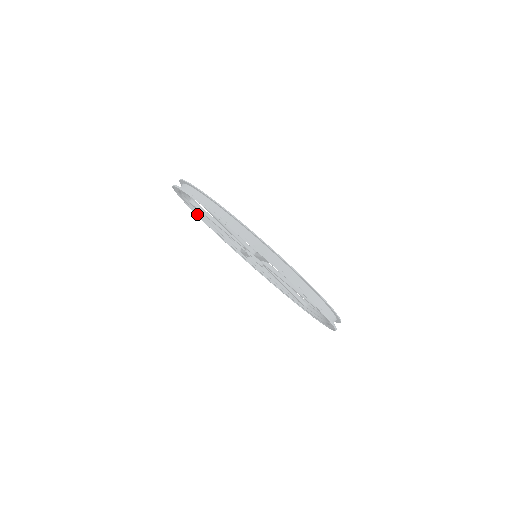
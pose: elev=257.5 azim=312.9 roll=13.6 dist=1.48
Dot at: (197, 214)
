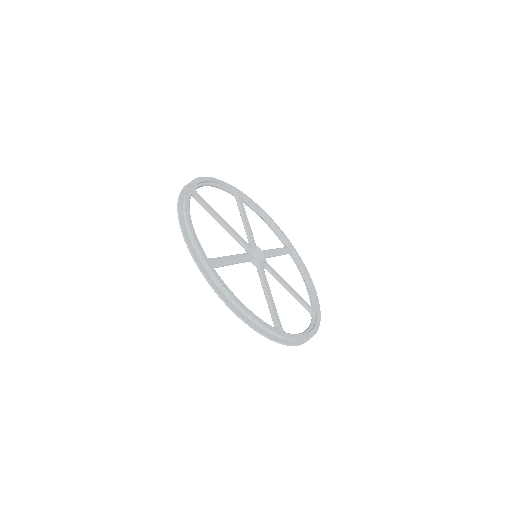
Dot at: occluded
